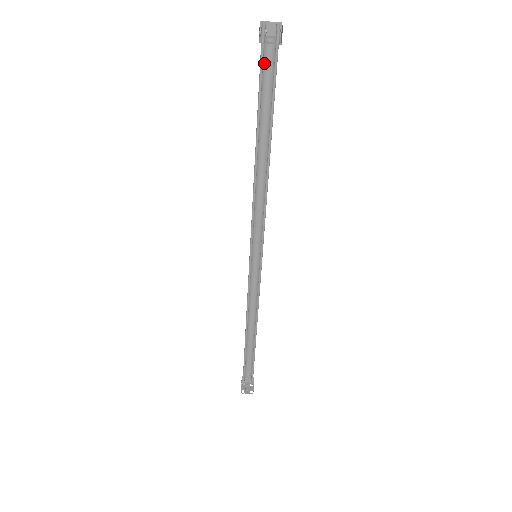
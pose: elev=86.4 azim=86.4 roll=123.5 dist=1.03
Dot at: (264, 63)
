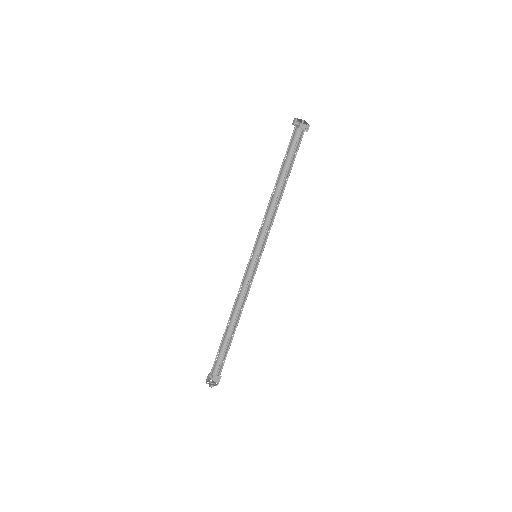
Dot at: (295, 140)
